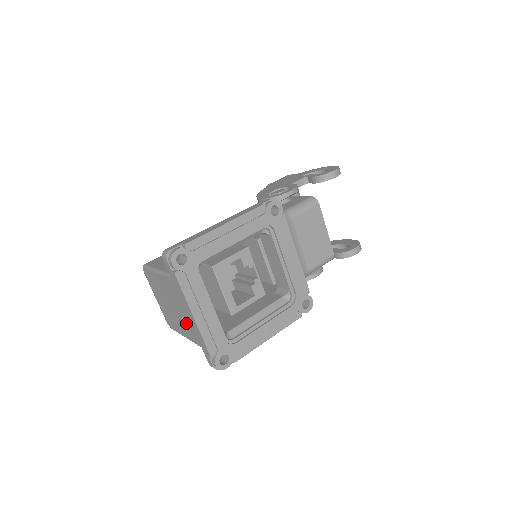
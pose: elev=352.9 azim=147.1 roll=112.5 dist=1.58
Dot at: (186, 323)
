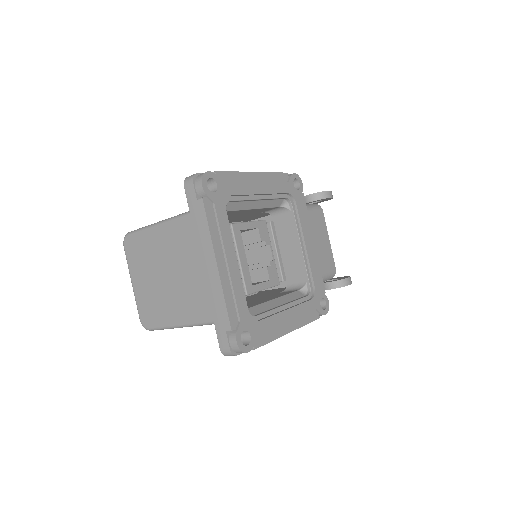
Dot at: (193, 290)
